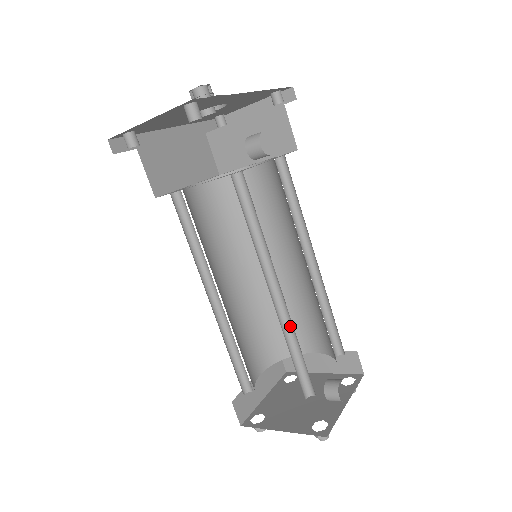
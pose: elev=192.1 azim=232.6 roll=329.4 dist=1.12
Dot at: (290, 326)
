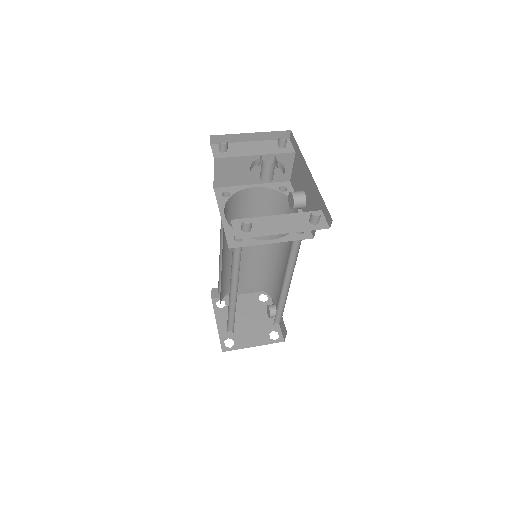
Dot at: (281, 297)
